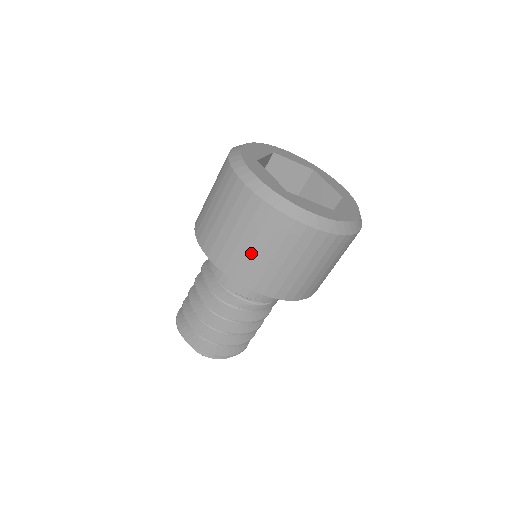
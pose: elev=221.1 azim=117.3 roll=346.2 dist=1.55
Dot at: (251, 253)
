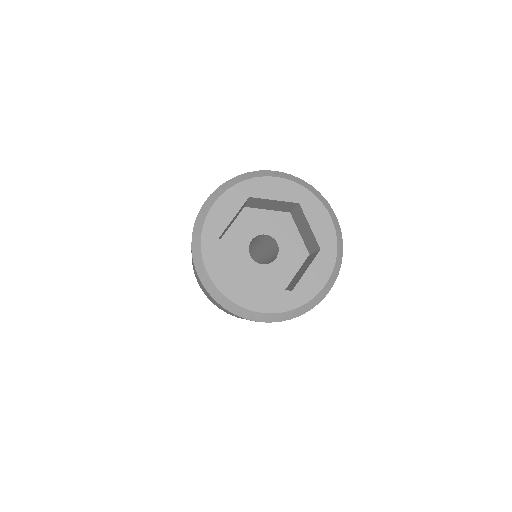
Dot at: (224, 310)
